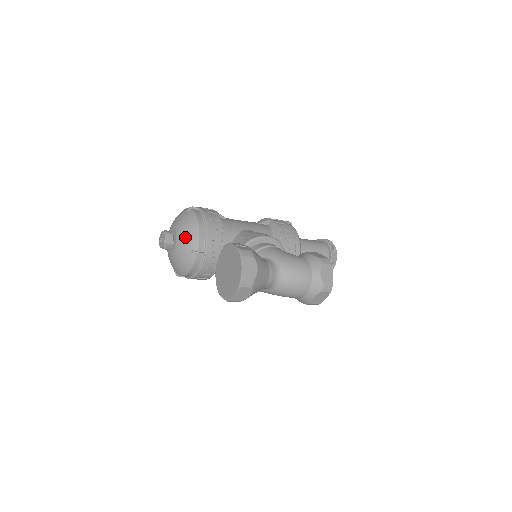
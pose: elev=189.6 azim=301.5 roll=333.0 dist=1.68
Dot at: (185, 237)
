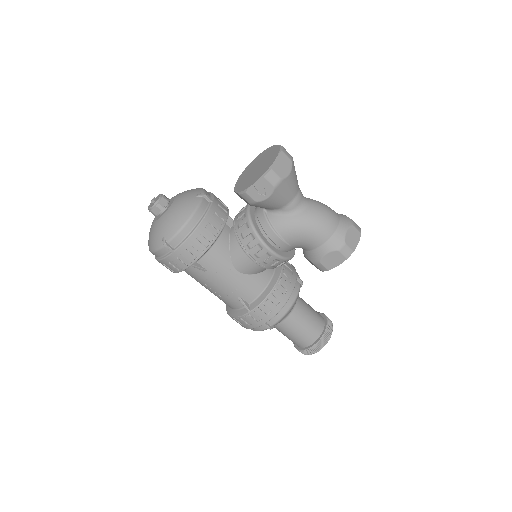
Dot at: (187, 191)
